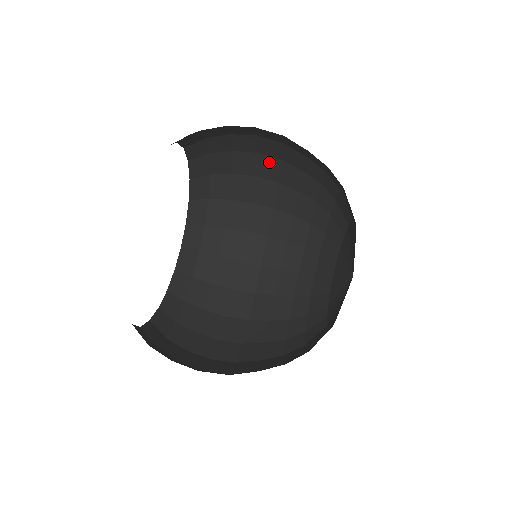
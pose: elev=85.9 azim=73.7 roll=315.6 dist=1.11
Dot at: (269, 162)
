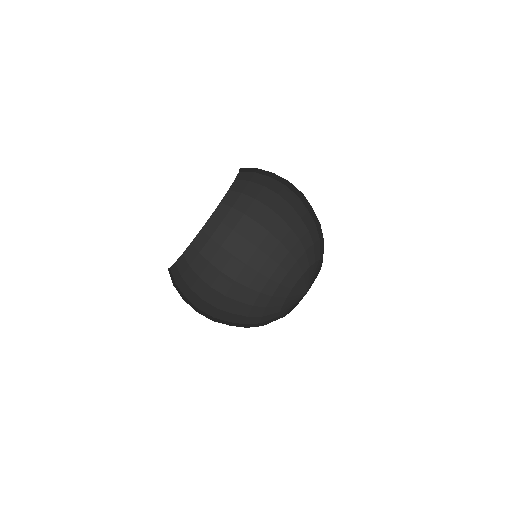
Dot at: occluded
